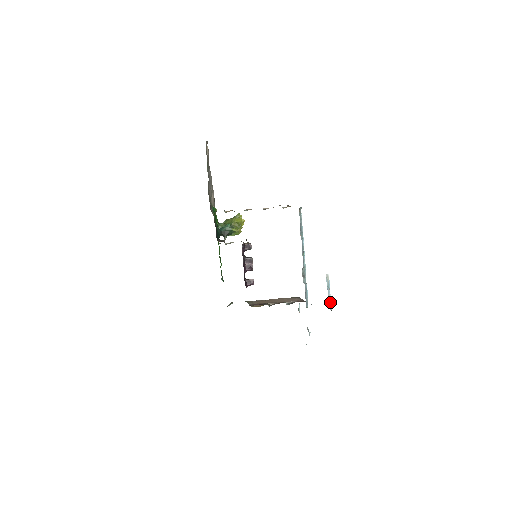
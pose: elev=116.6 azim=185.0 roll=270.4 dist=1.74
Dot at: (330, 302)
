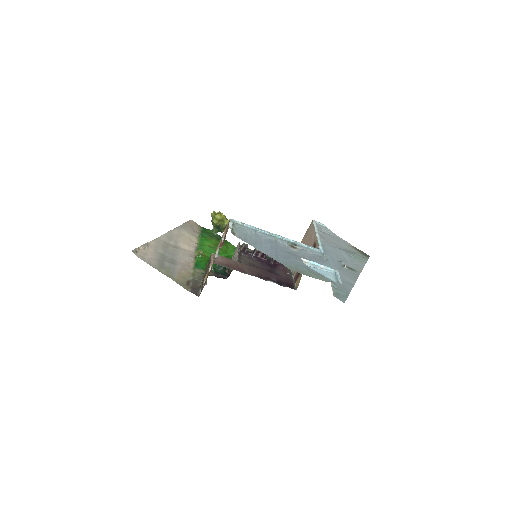
Dot at: (328, 269)
